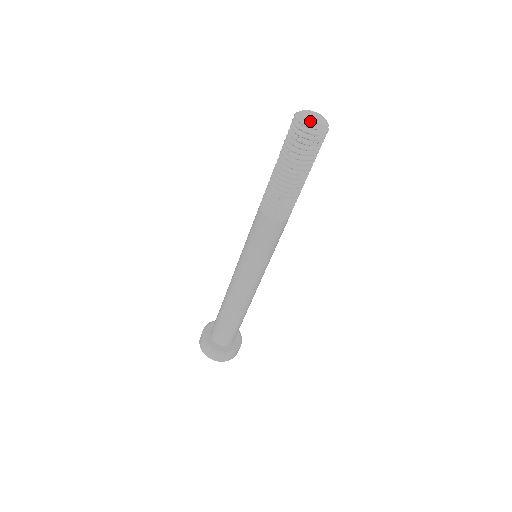
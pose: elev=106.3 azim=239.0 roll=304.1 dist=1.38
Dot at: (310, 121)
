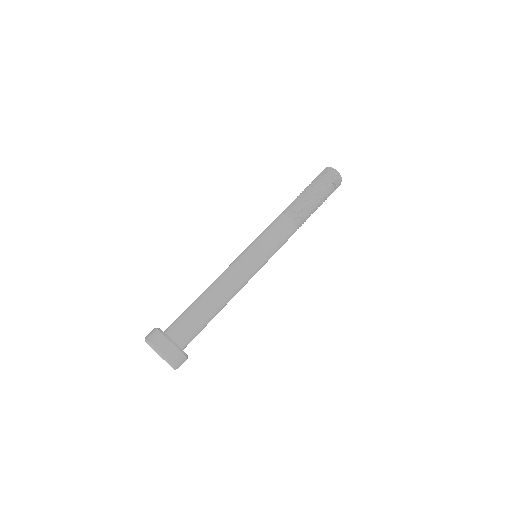
Dot at: occluded
